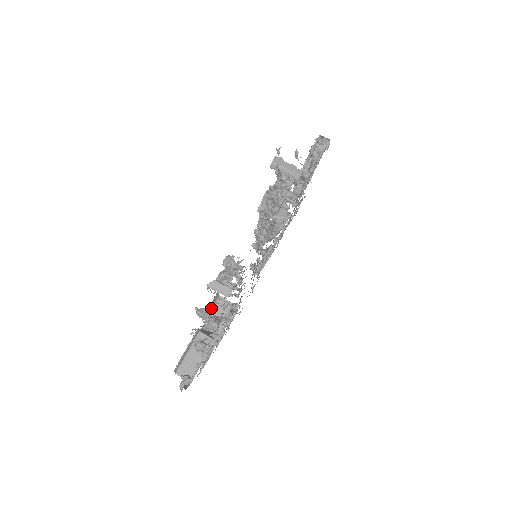
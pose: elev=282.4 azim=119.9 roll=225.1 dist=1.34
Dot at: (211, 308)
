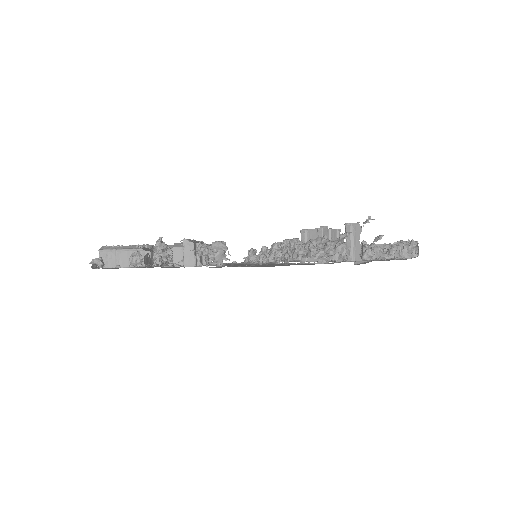
Dot at: (178, 246)
